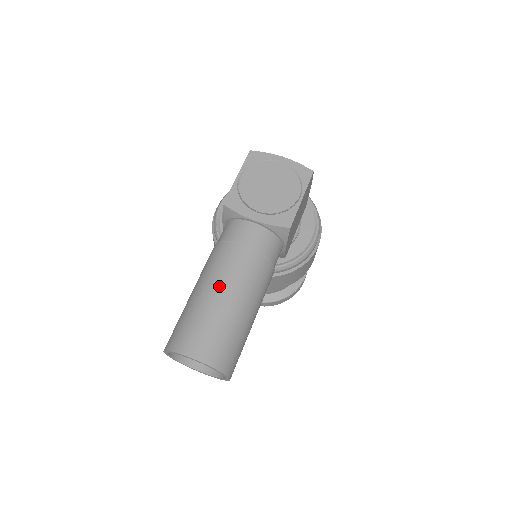
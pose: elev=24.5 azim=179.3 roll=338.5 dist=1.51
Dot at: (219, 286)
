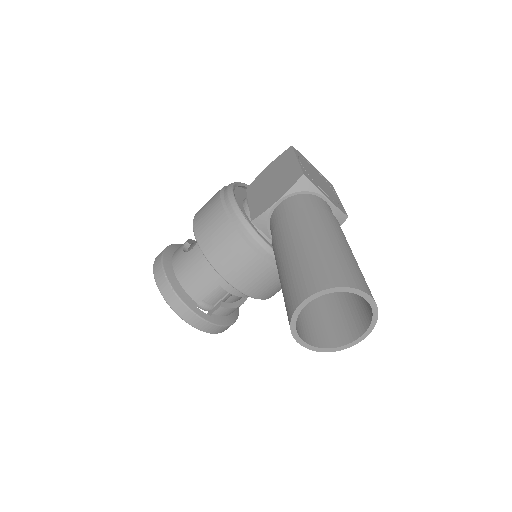
Dot at: (342, 239)
